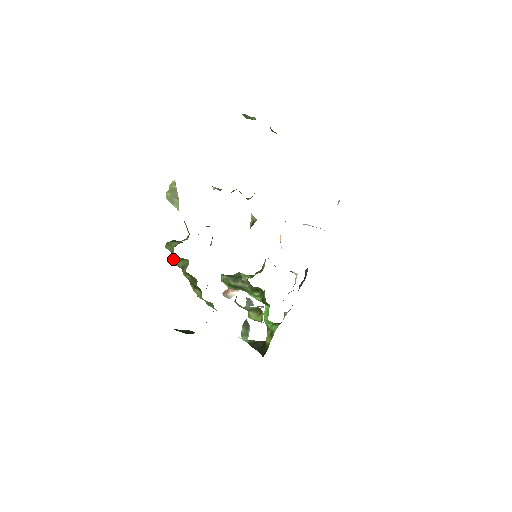
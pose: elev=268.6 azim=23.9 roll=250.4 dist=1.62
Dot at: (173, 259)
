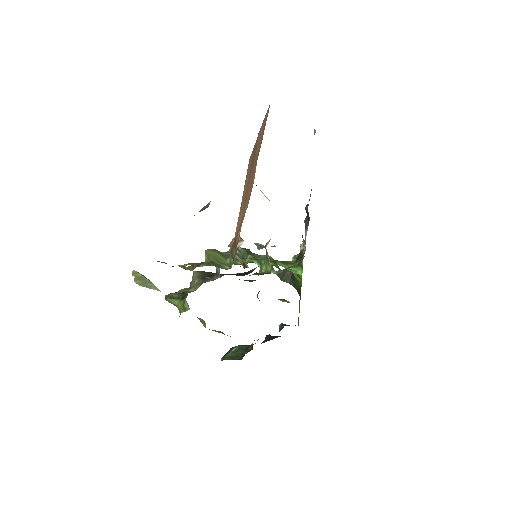
Dot at: occluded
